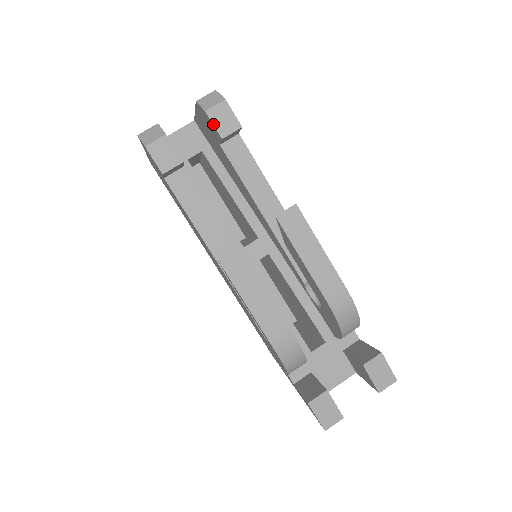
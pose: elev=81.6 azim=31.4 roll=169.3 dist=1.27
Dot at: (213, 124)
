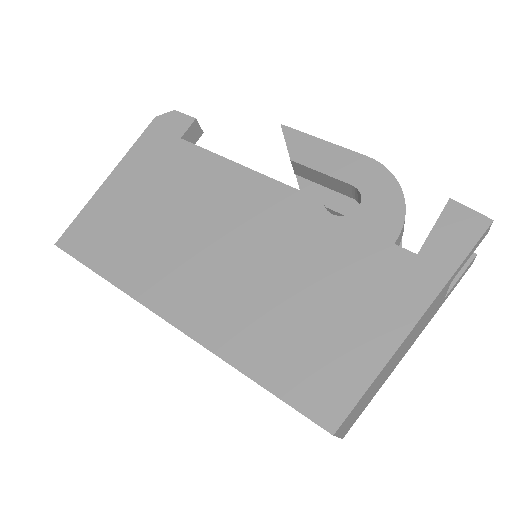
Dot at: occluded
